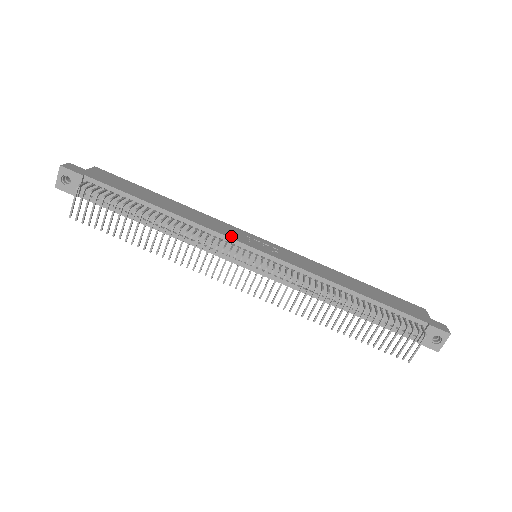
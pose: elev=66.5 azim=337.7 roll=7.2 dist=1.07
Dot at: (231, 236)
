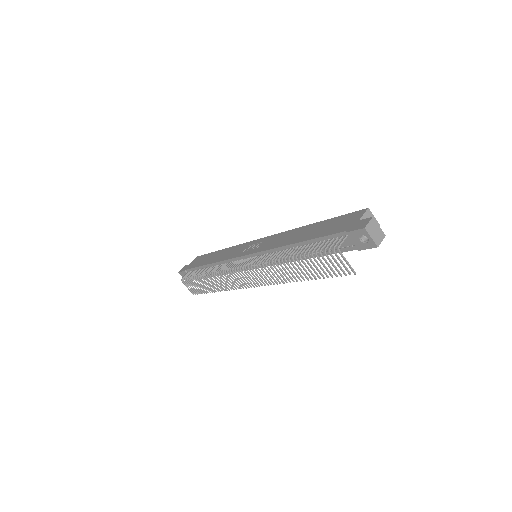
Dot at: (235, 256)
